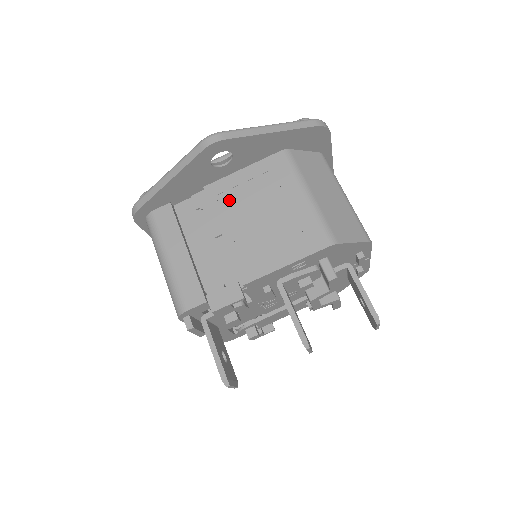
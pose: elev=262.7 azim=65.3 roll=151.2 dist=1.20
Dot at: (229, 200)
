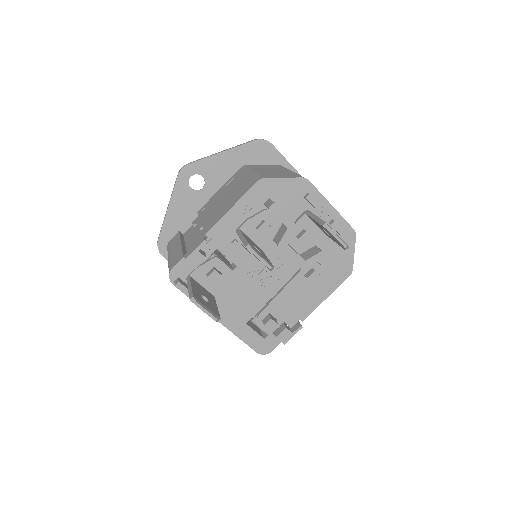
Dot at: (209, 207)
